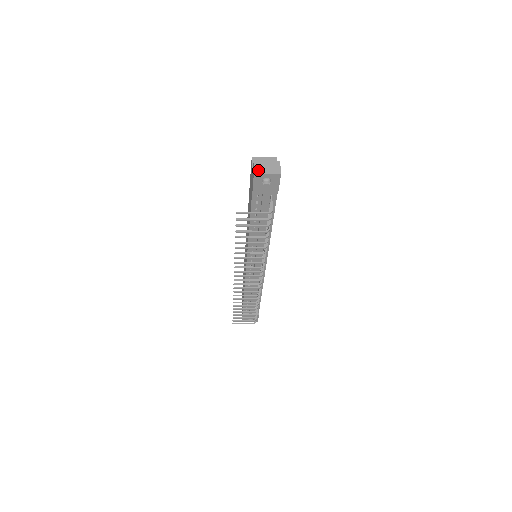
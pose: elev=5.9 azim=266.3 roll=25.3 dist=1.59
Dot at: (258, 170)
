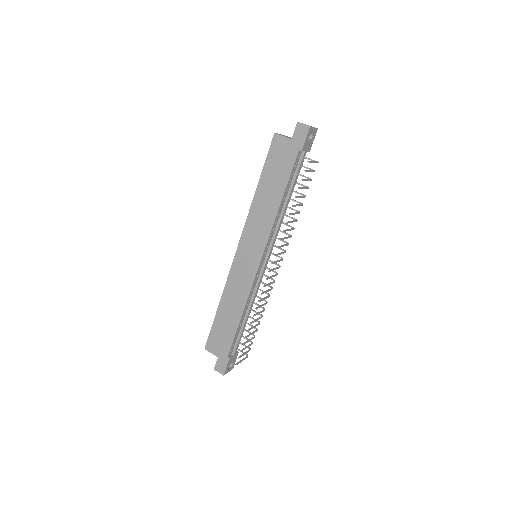
Dot at: (308, 125)
